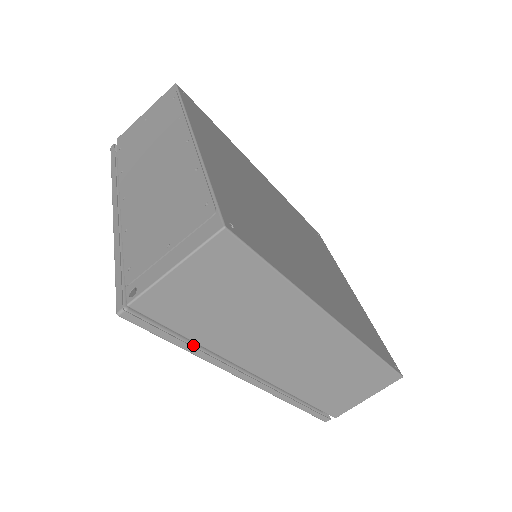
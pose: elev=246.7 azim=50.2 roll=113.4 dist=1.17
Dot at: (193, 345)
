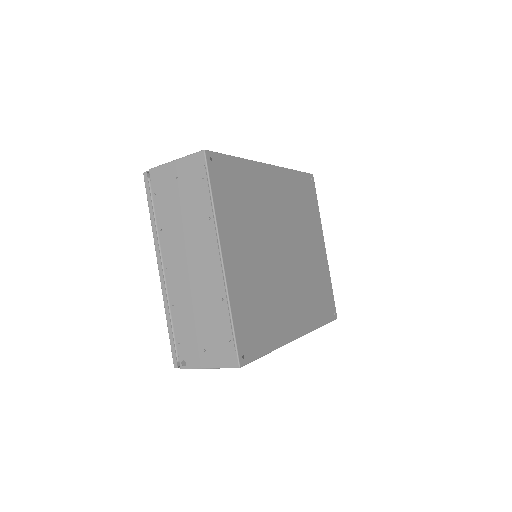
Dot at: occluded
